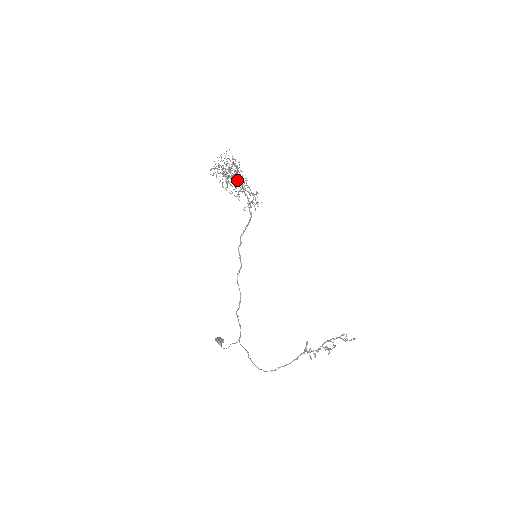
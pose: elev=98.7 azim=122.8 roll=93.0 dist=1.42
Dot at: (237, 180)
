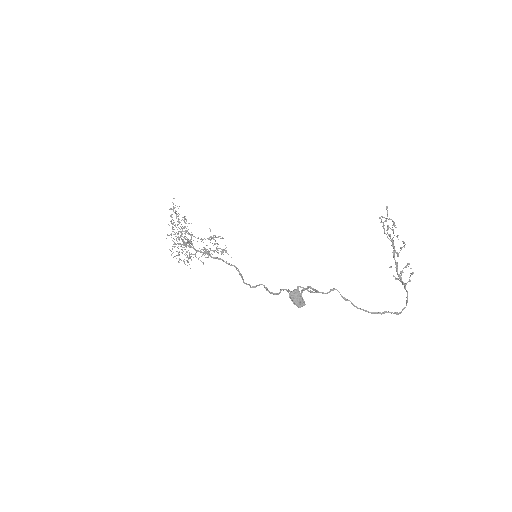
Dot at: (203, 262)
